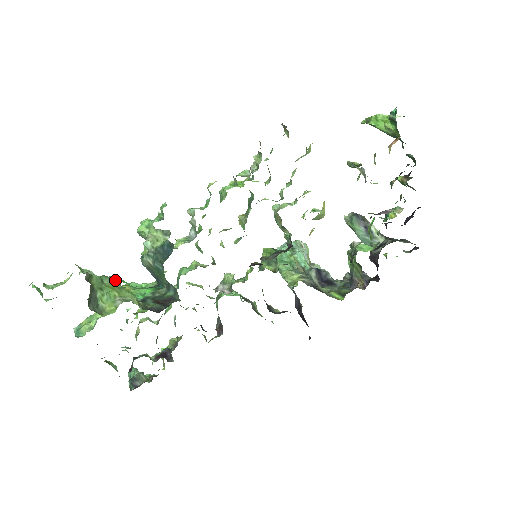
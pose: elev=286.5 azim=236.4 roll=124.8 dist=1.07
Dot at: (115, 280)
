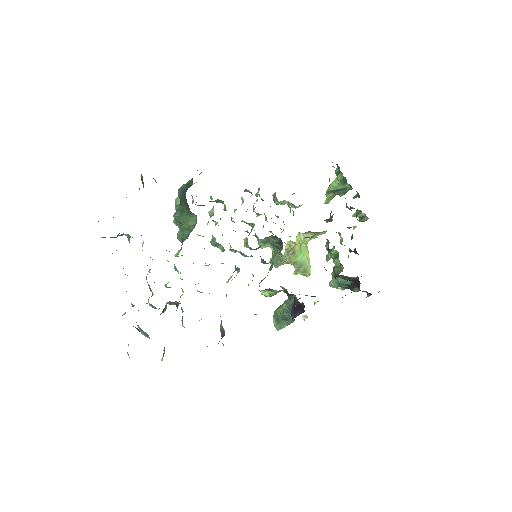
Dot at: occluded
